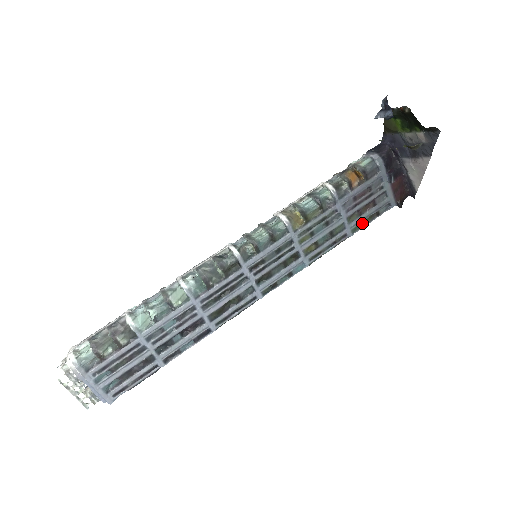
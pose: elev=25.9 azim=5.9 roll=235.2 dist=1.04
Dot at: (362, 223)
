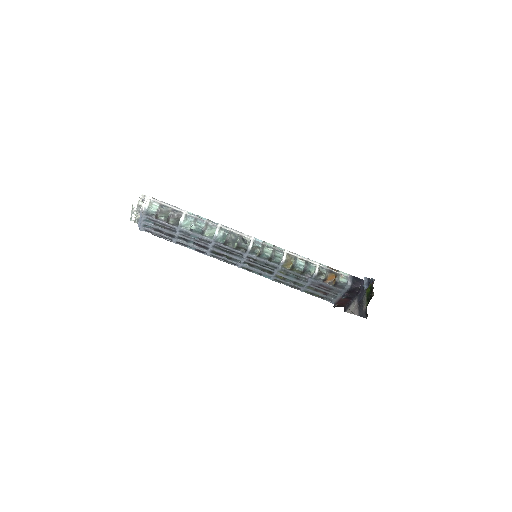
Dot at: (312, 293)
